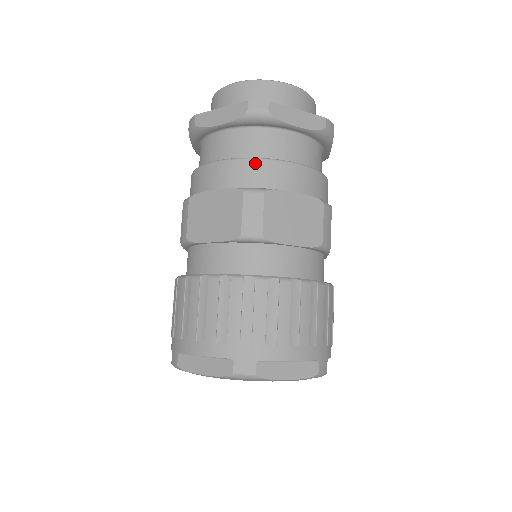
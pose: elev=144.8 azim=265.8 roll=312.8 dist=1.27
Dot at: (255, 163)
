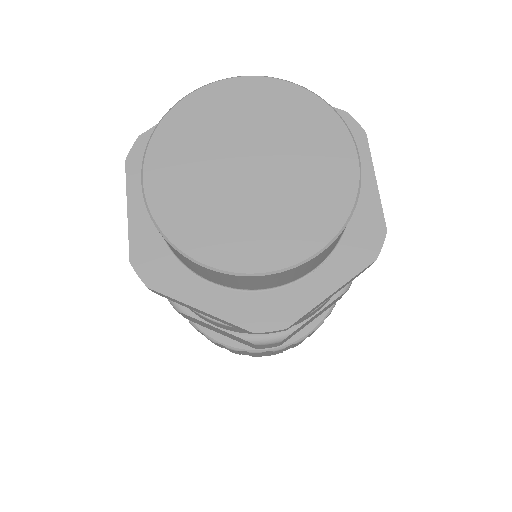
Dot at: occluded
